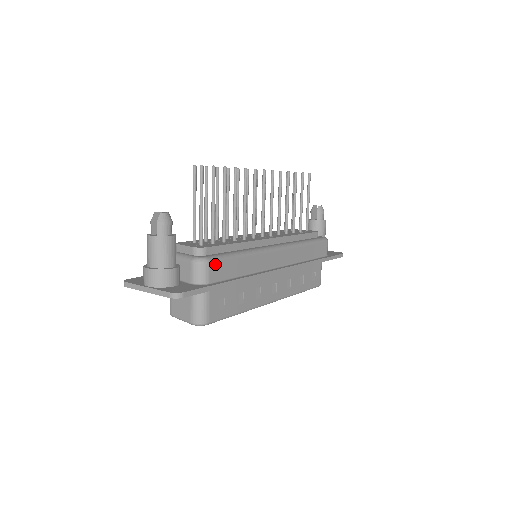
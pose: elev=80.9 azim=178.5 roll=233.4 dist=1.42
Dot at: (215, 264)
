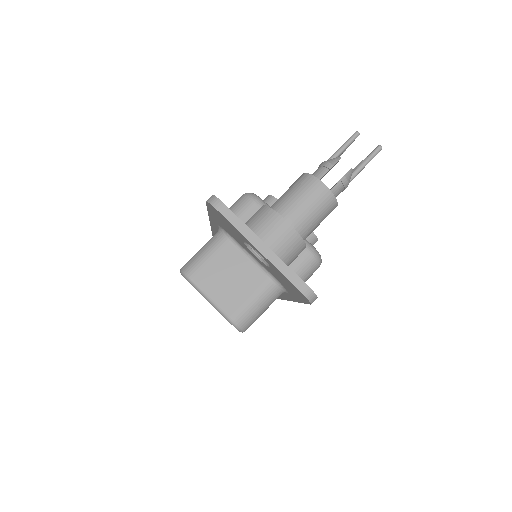
Dot at: occluded
